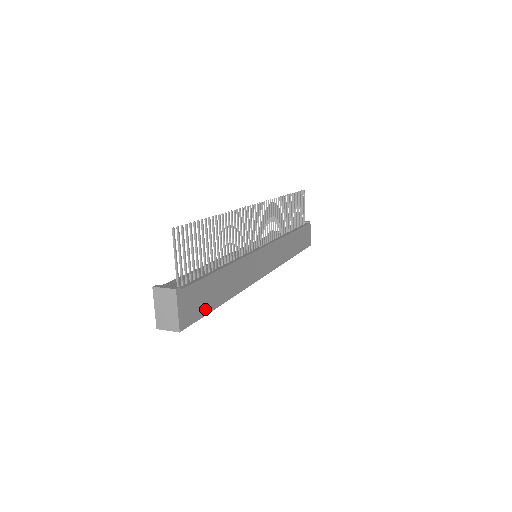
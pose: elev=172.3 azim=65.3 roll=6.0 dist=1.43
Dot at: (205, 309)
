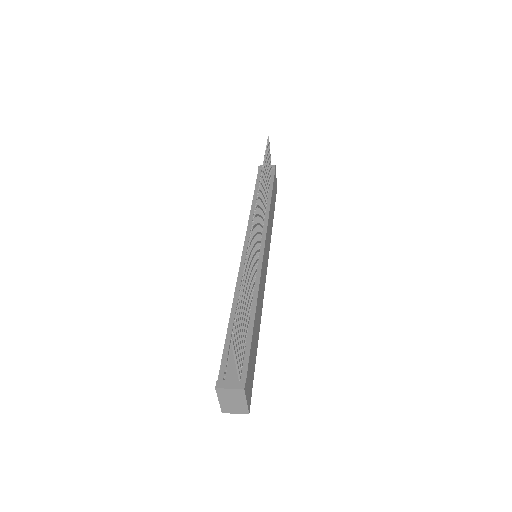
Dot at: (253, 368)
